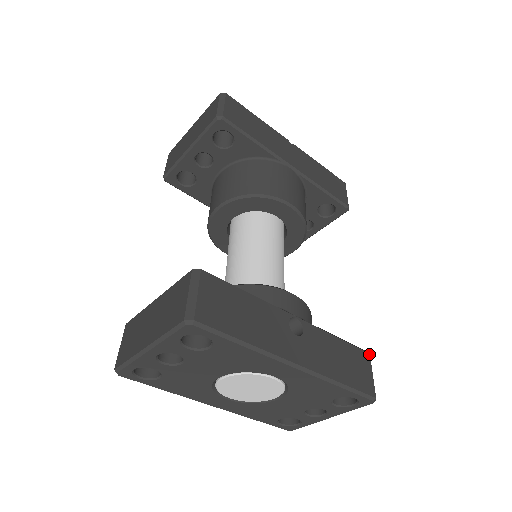
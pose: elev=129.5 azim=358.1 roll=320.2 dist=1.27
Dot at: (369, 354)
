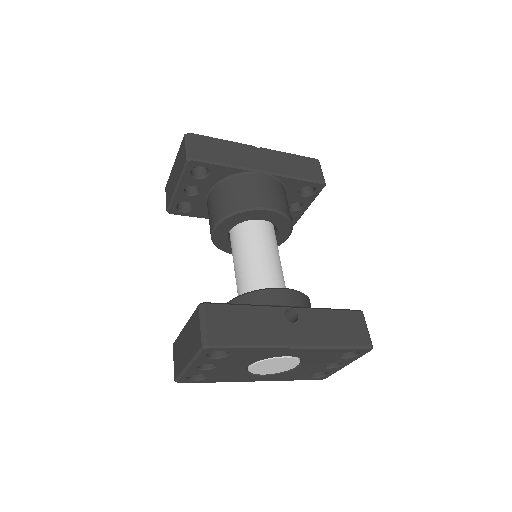
Dot at: (361, 312)
